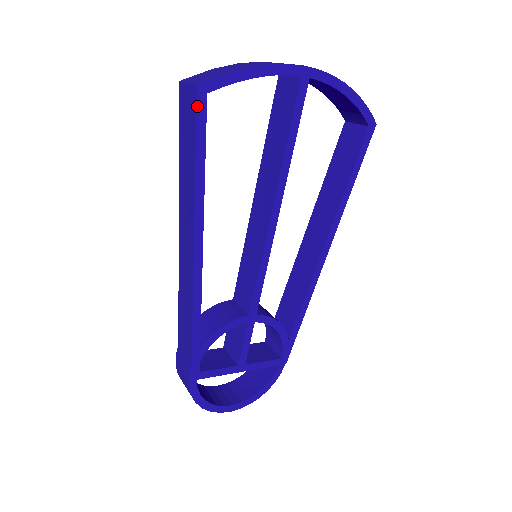
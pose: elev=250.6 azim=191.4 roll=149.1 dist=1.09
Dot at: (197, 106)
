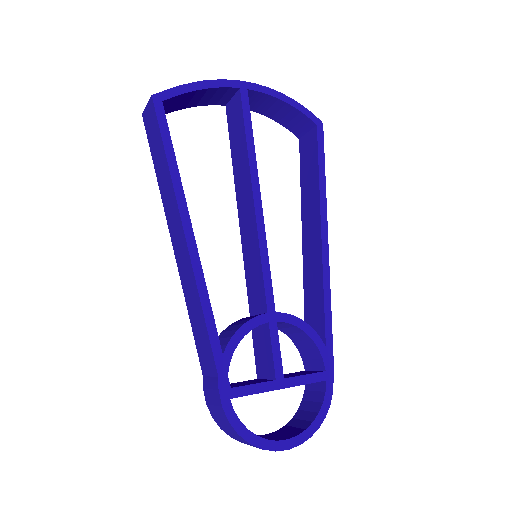
Dot at: (156, 111)
